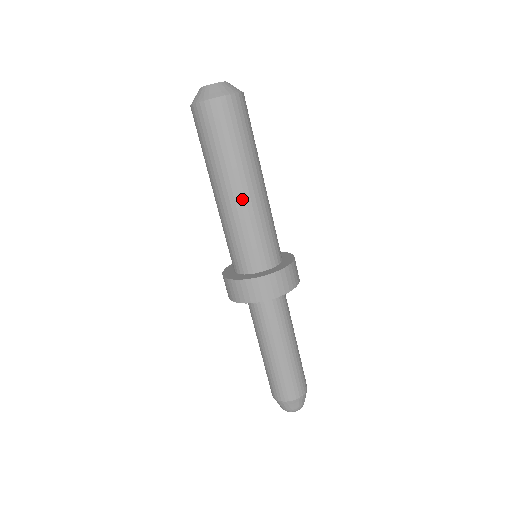
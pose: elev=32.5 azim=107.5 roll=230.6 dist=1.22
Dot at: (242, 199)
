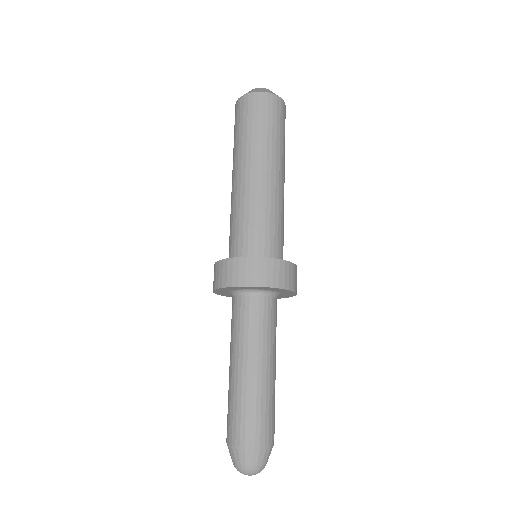
Dot at: (268, 182)
